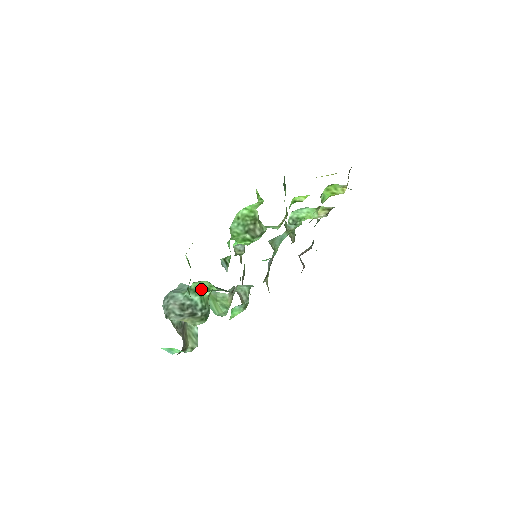
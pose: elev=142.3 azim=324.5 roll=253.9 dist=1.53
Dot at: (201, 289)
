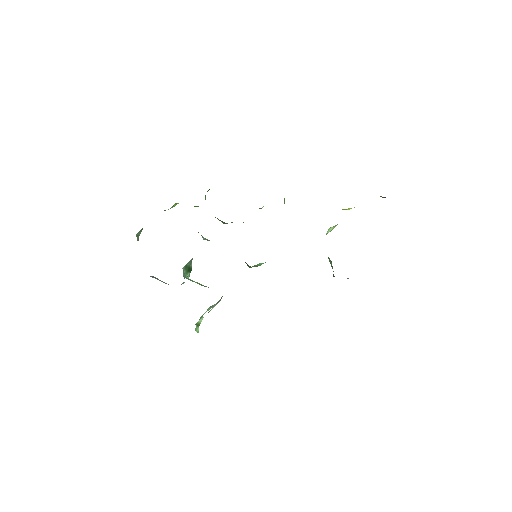
Dot at: occluded
